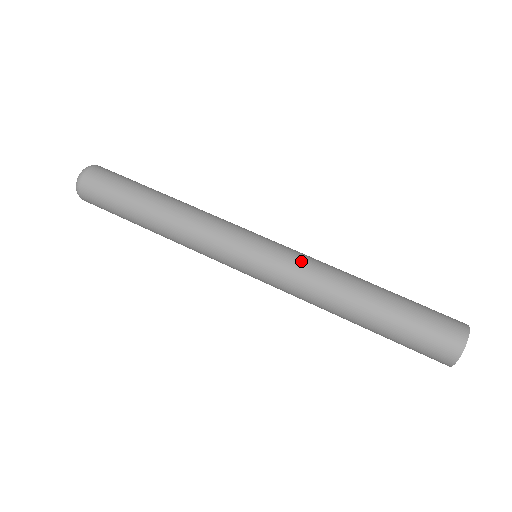
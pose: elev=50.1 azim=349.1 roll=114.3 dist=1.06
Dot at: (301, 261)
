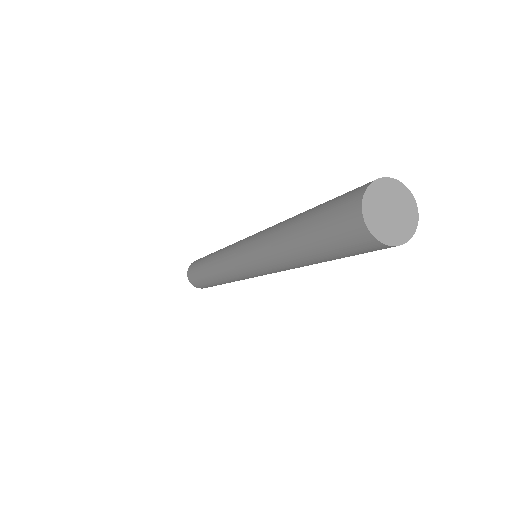
Dot at: occluded
